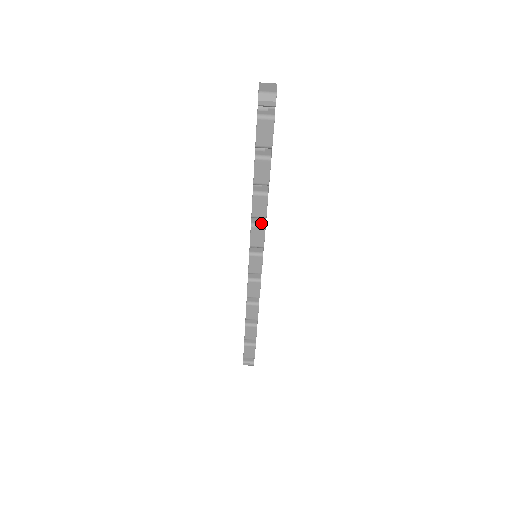
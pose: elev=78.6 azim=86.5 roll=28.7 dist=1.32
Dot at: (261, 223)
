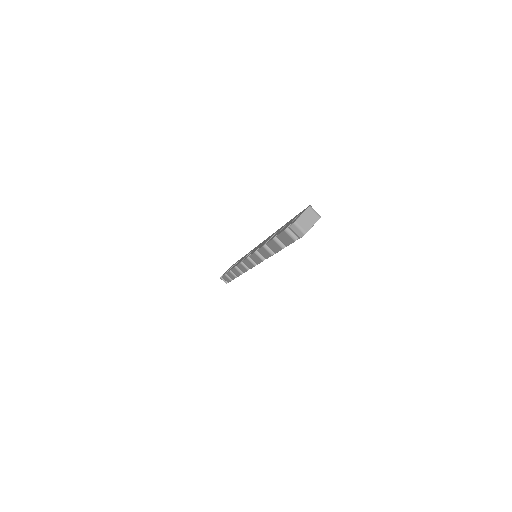
Dot at: occluded
